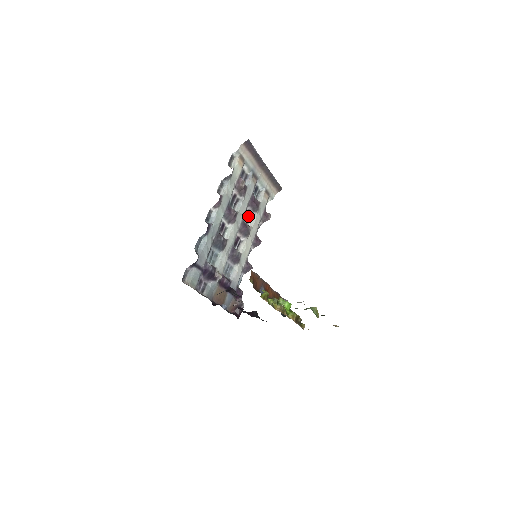
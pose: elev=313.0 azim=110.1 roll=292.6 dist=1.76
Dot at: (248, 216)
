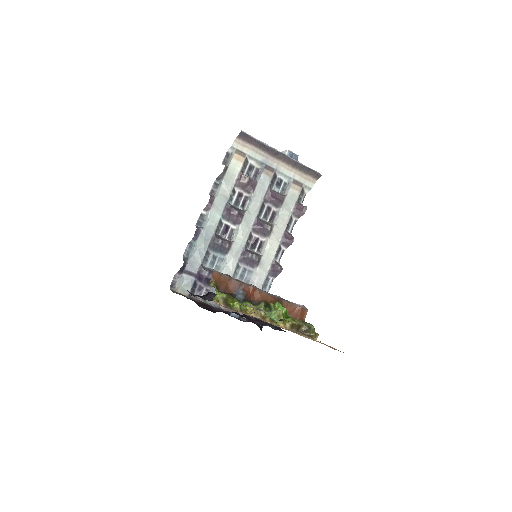
Dot at: (271, 213)
